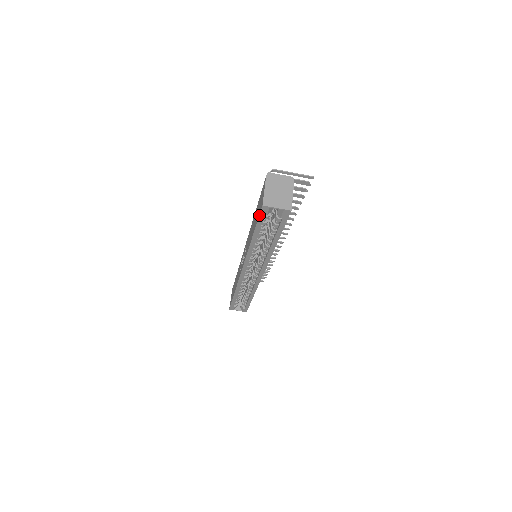
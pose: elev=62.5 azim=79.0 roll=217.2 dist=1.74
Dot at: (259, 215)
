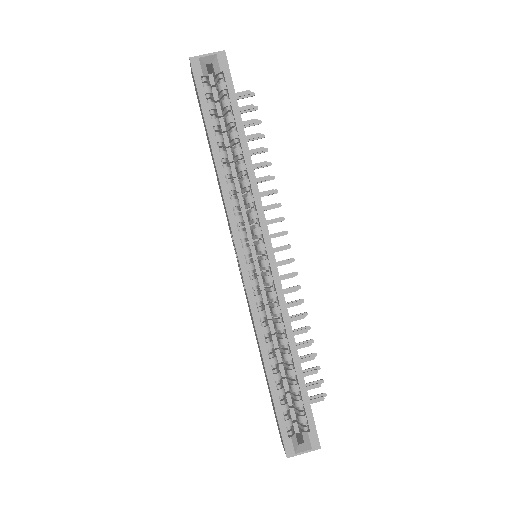
Dot at: (195, 82)
